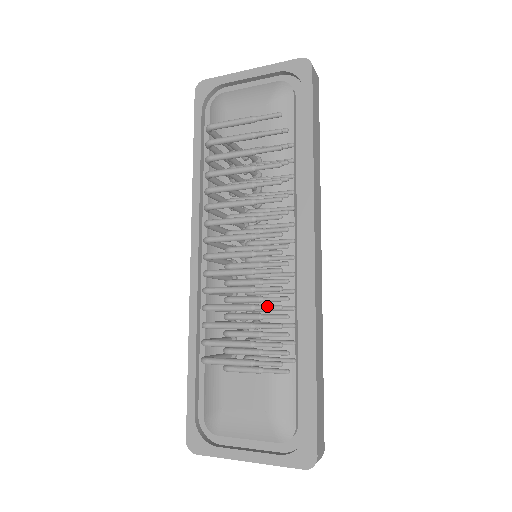
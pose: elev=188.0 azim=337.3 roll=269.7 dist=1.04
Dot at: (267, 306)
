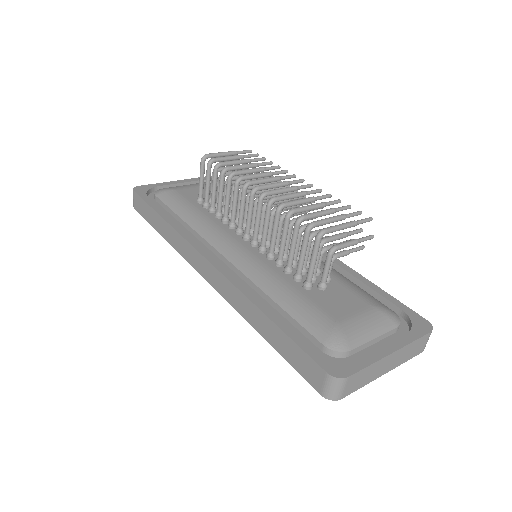
Dot at: (332, 201)
